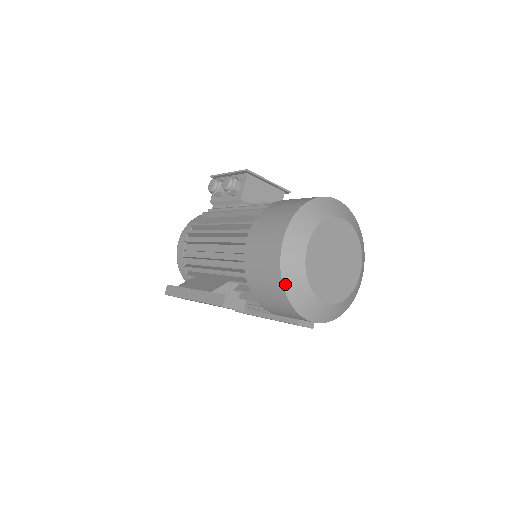
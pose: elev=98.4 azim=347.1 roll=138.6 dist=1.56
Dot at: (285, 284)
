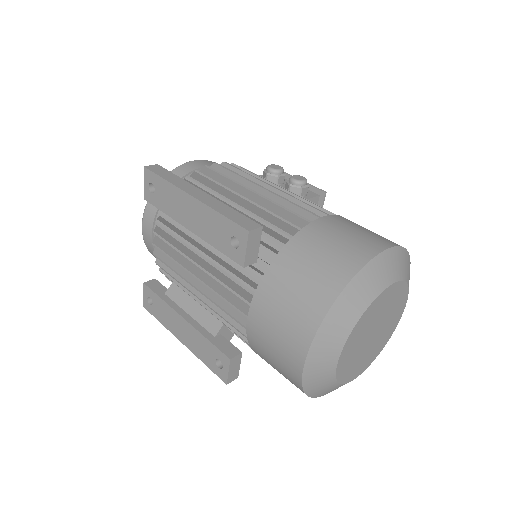
Dot at: (350, 286)
